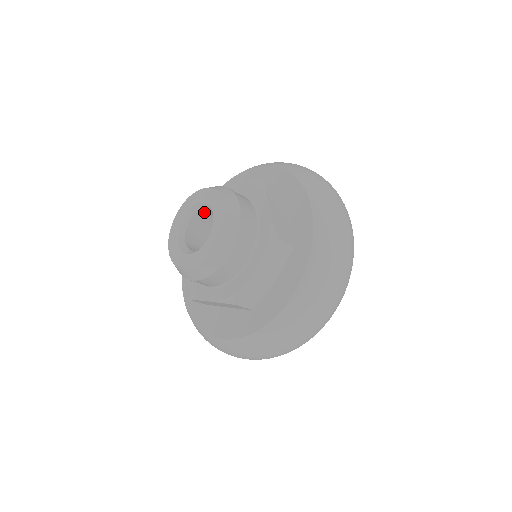
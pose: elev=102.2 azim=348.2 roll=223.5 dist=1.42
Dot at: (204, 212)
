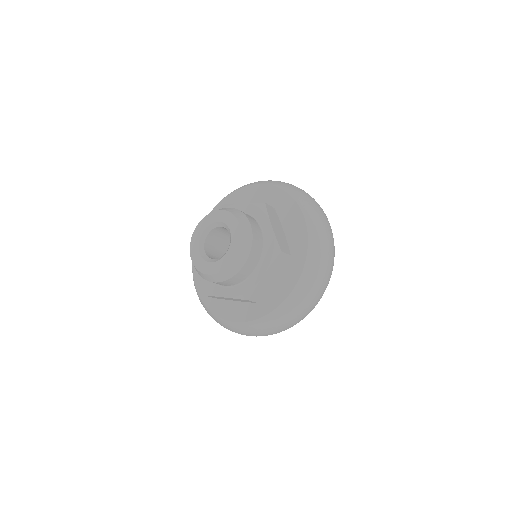
Dot at: occluded
